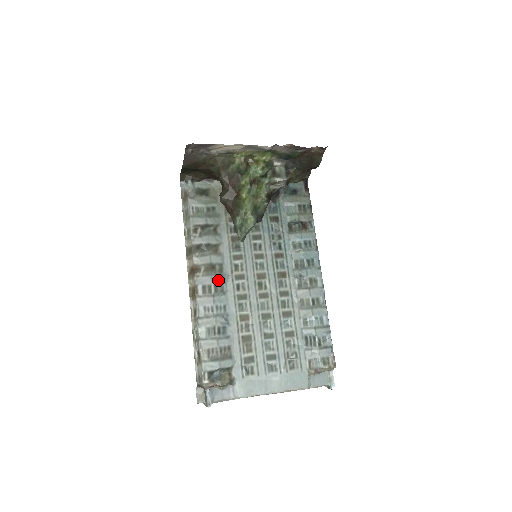
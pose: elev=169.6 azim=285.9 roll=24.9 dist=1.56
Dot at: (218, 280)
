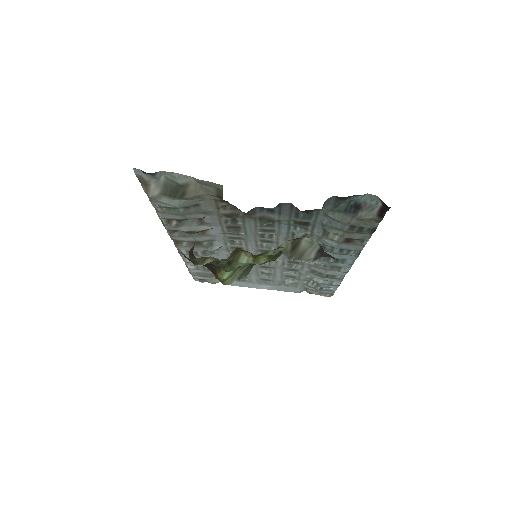
Dot at: (206, 250)
